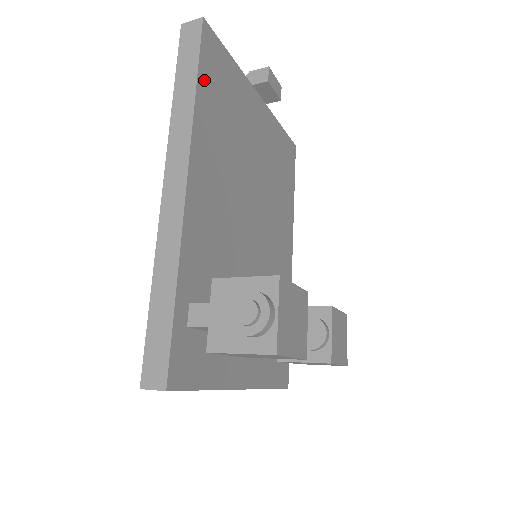
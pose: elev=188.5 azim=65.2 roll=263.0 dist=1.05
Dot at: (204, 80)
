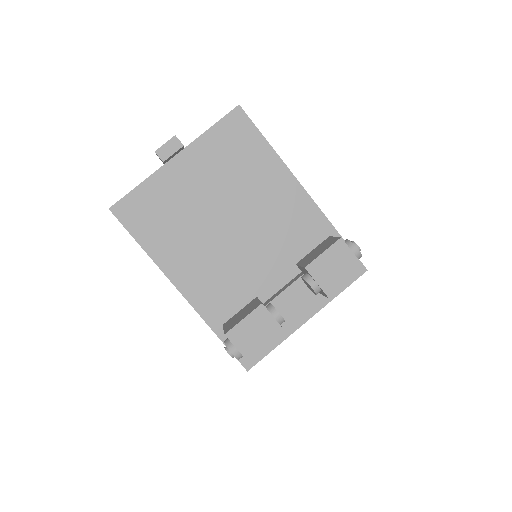
Dot at: (141, 235)
